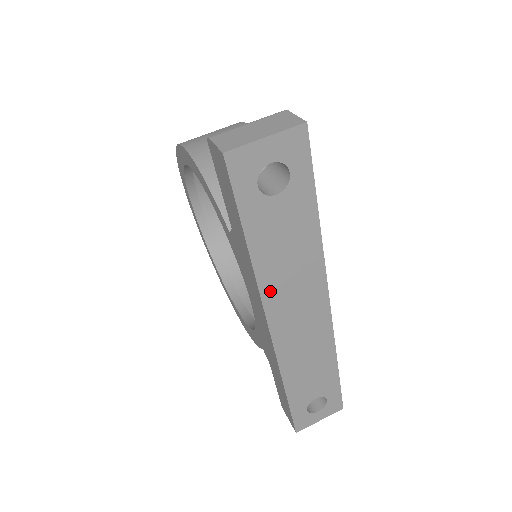
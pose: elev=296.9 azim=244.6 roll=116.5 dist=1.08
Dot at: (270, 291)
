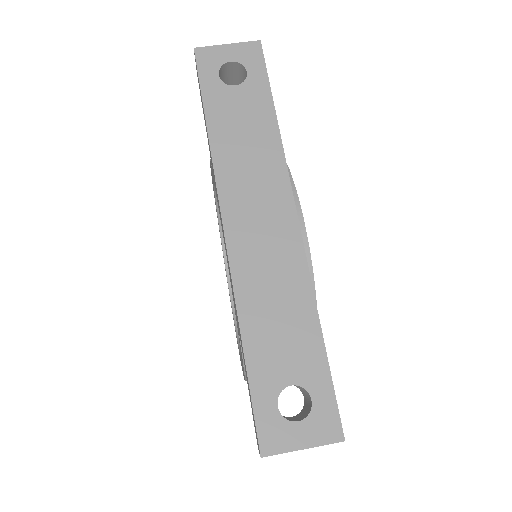
Dot at: (226, 176)
